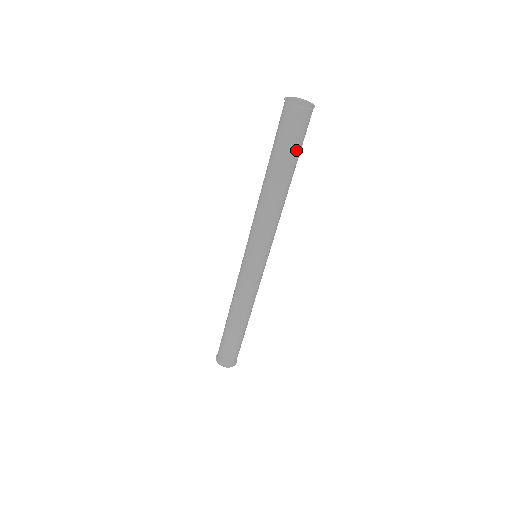
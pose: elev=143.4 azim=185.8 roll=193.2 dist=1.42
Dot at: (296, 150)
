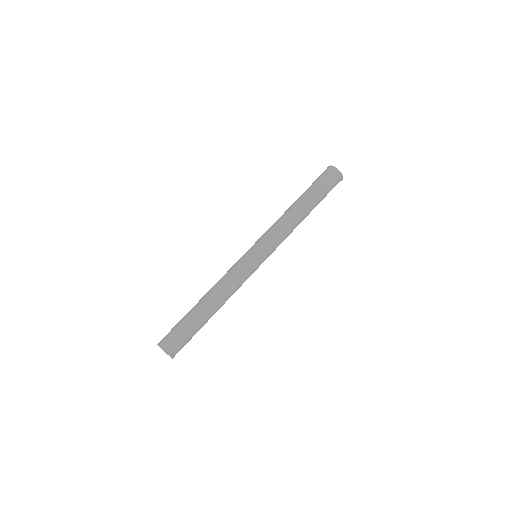
Dot at: (324, 197)
